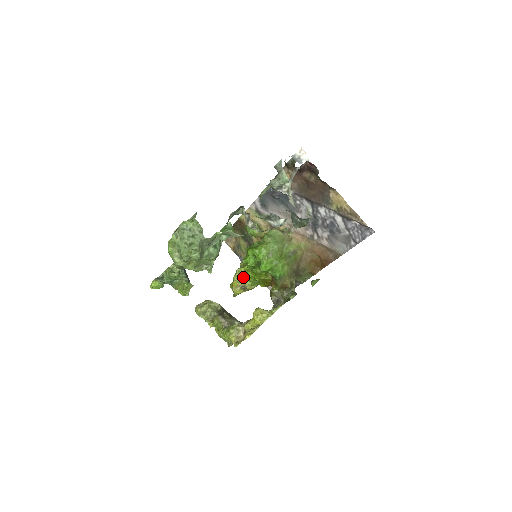
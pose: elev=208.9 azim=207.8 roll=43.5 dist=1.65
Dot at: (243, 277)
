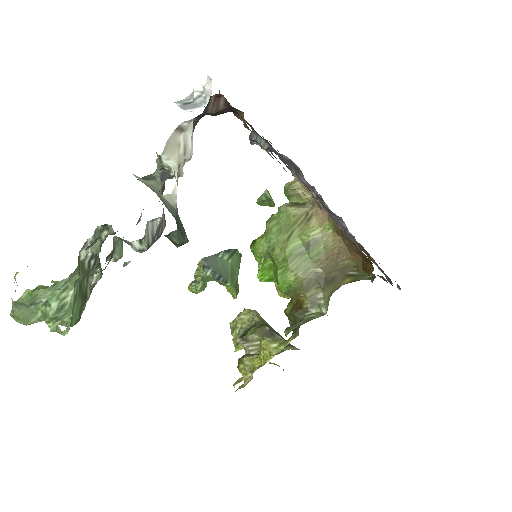
Dot at: occluded
